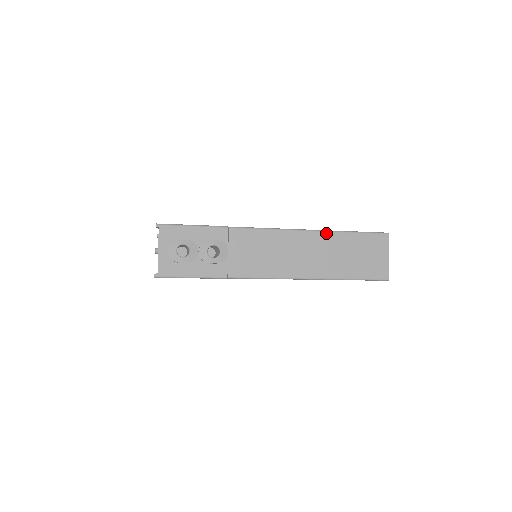
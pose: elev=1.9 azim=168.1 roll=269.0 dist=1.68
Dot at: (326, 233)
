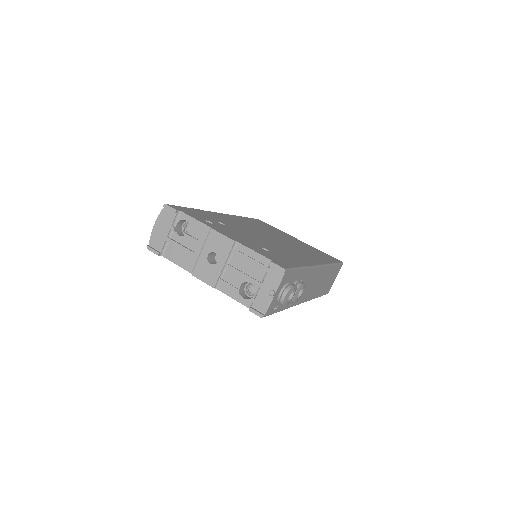
Dot at: (330, 266)
